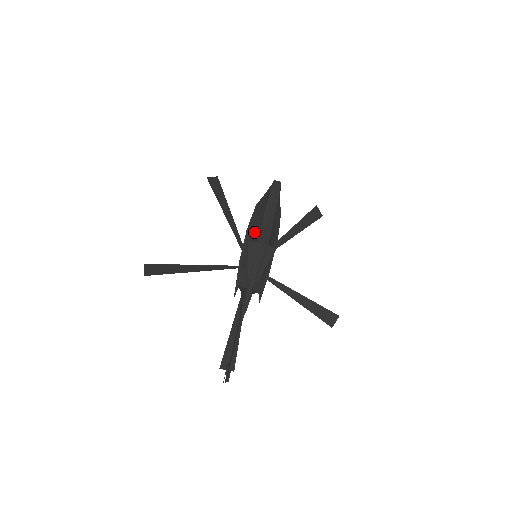
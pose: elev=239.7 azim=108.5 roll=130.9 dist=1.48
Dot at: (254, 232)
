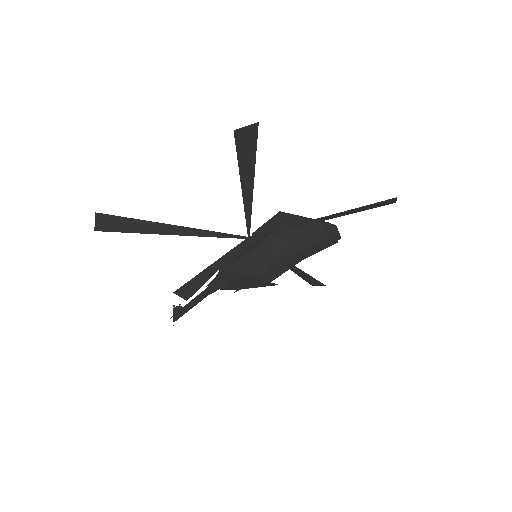
Dot at: (262, 261)
